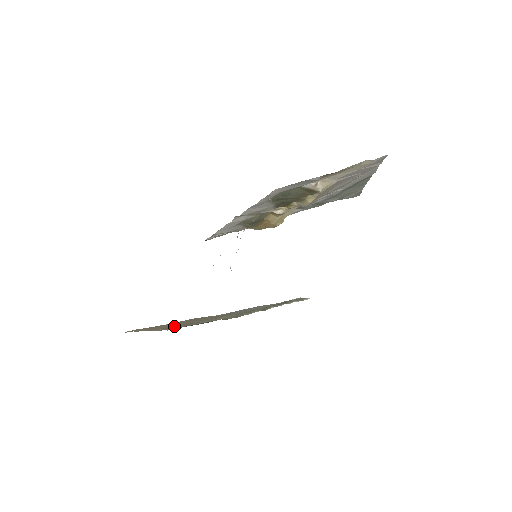
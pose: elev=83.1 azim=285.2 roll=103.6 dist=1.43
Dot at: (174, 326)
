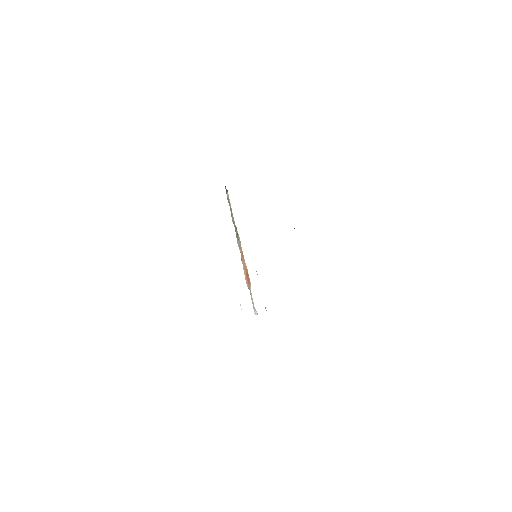
Dot at: occluded
